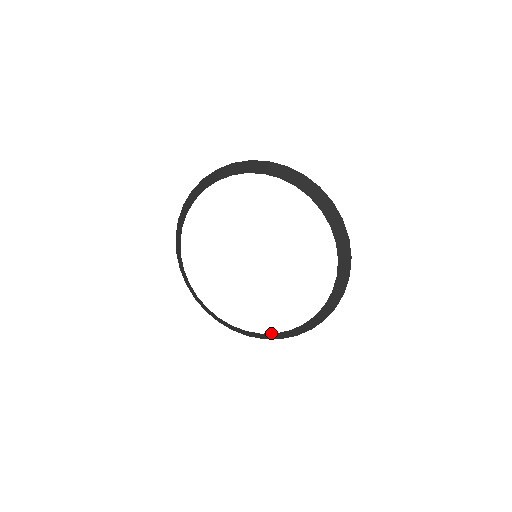
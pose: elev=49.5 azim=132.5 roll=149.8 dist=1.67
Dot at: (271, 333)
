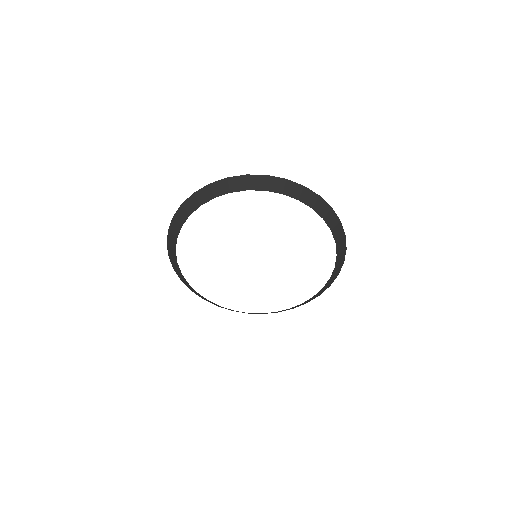
Dot at: occluded
